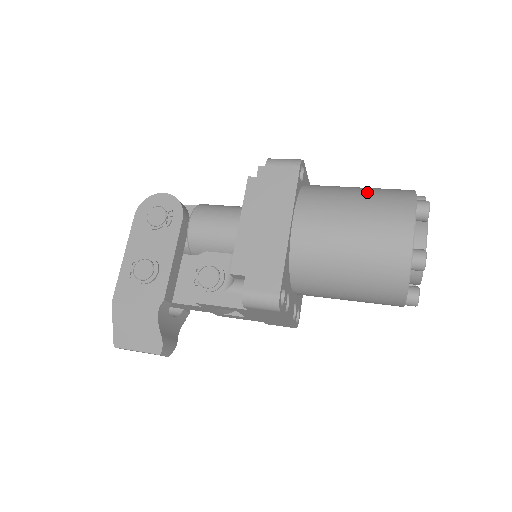
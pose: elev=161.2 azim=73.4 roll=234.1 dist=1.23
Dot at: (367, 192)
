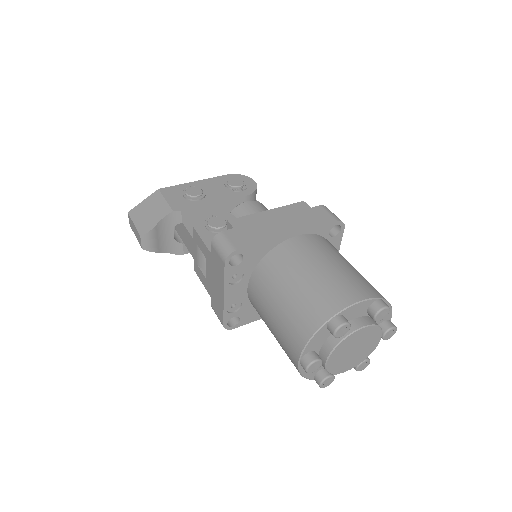
Dot at: occluded
